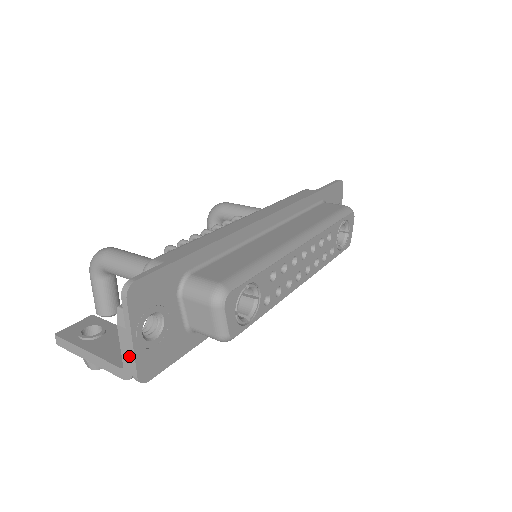
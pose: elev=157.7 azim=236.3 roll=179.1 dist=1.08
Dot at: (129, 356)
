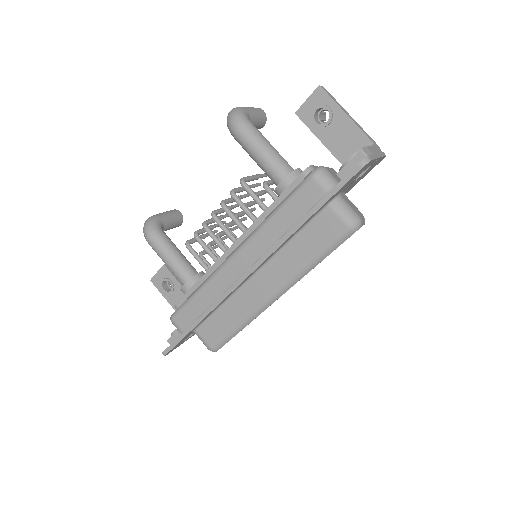
Dot at: occluded
